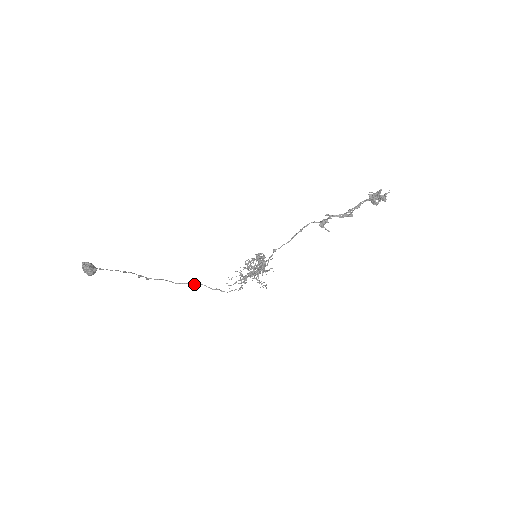
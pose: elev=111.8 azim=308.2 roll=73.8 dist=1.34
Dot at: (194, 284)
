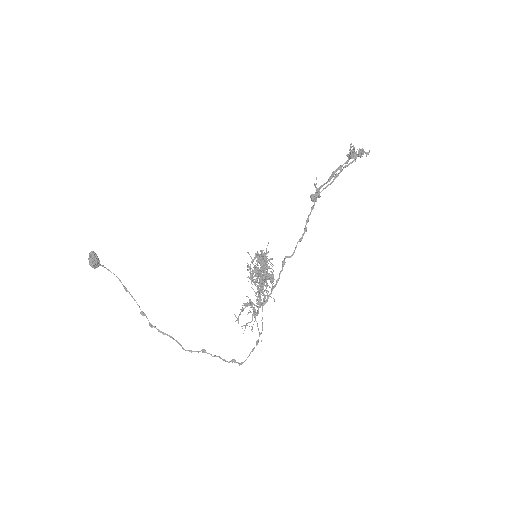
Dot at: (205, 350)
